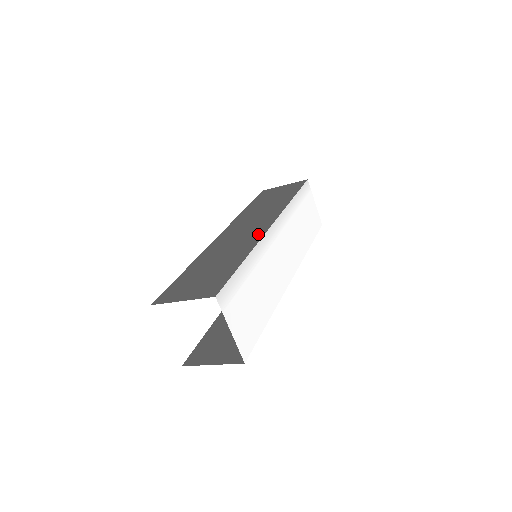
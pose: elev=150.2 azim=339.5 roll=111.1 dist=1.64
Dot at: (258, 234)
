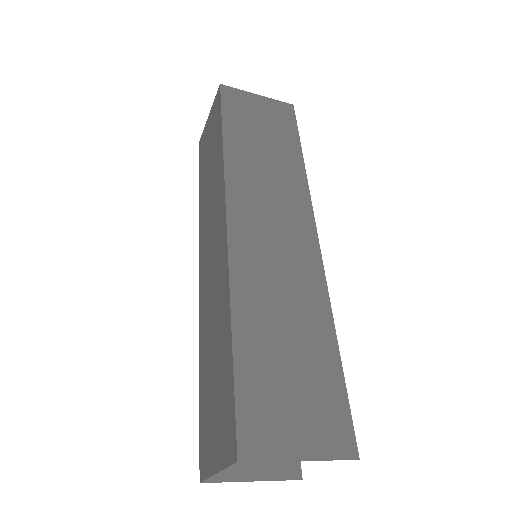
Dot at: (313, 264)
